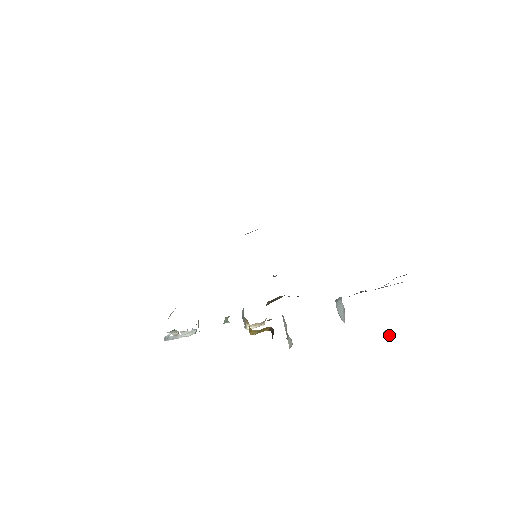
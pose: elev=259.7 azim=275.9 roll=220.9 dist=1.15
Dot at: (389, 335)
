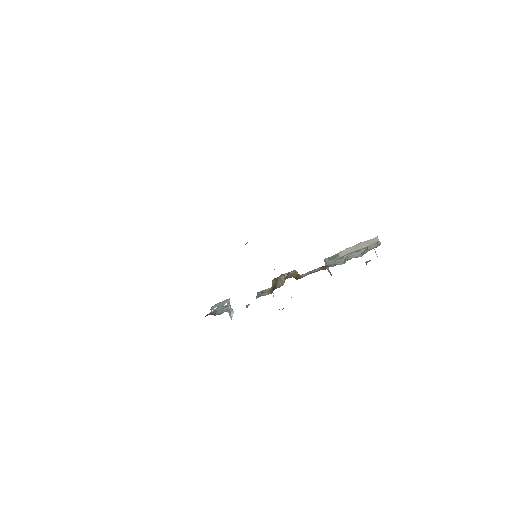
Dot at: occluded
